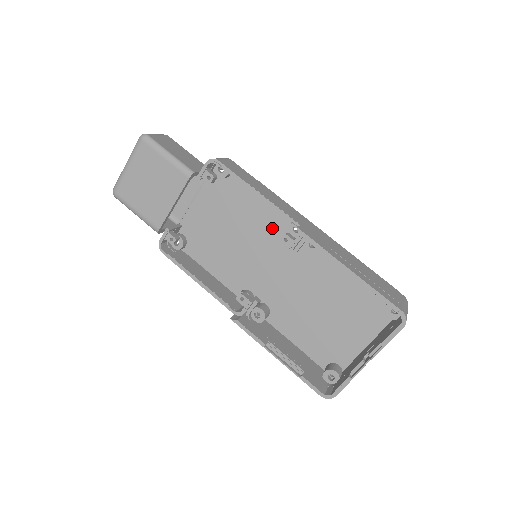
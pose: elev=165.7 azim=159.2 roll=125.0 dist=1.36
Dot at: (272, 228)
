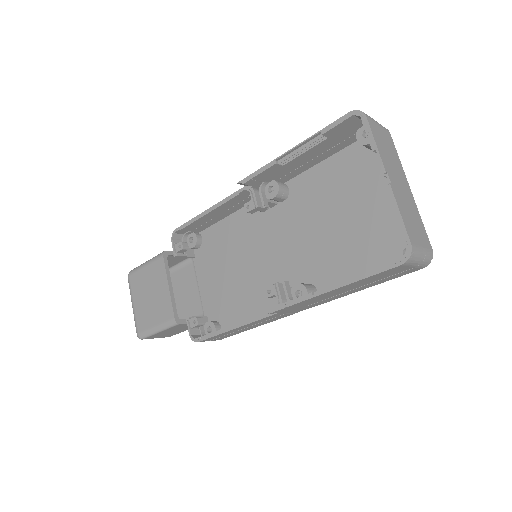
Dot at: (251, 228)
